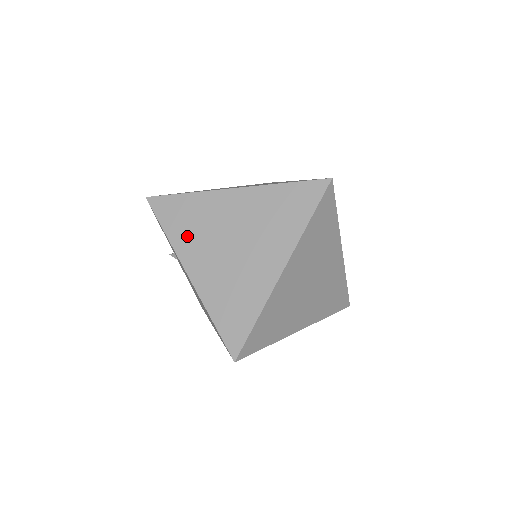
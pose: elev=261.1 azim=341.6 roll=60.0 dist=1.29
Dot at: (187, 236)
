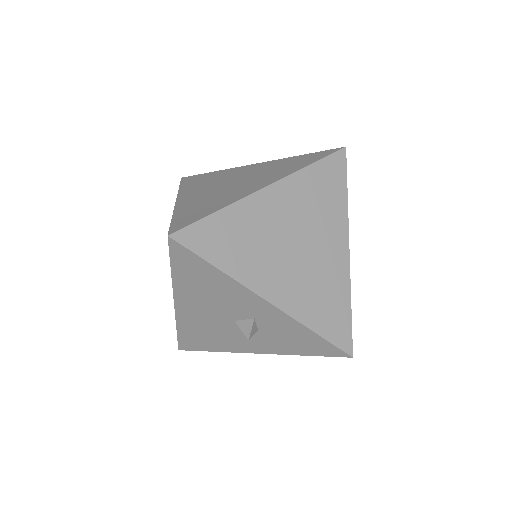
Dot at: (196, 186)
